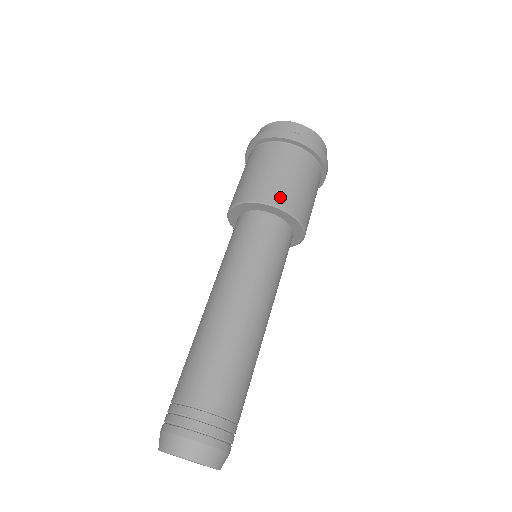
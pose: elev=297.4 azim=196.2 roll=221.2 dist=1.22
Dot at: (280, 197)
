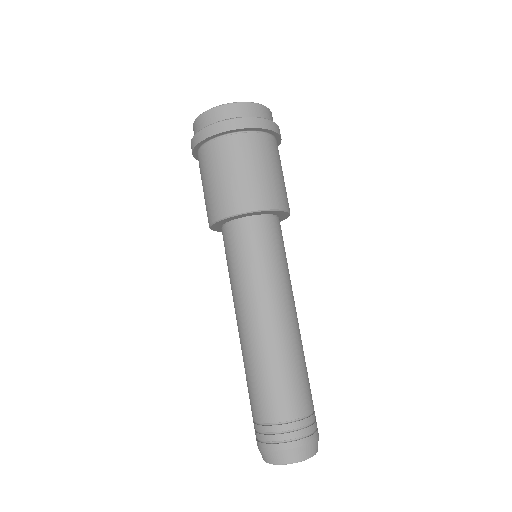
Dot at: (243, 201)
